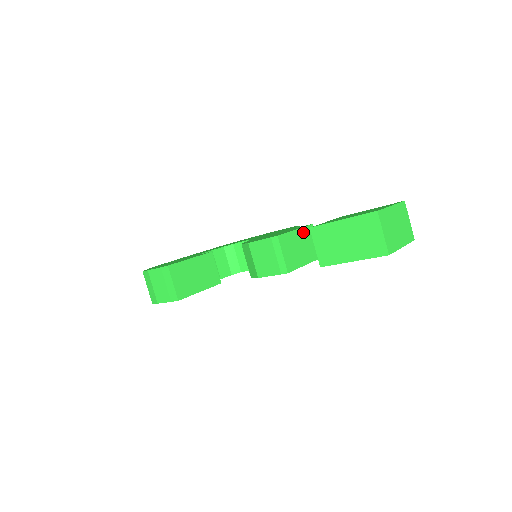
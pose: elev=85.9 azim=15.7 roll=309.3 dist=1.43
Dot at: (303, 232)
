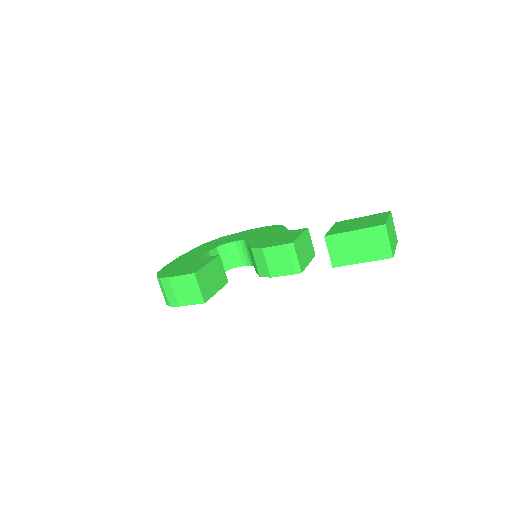
Dot at: (304, 236)
